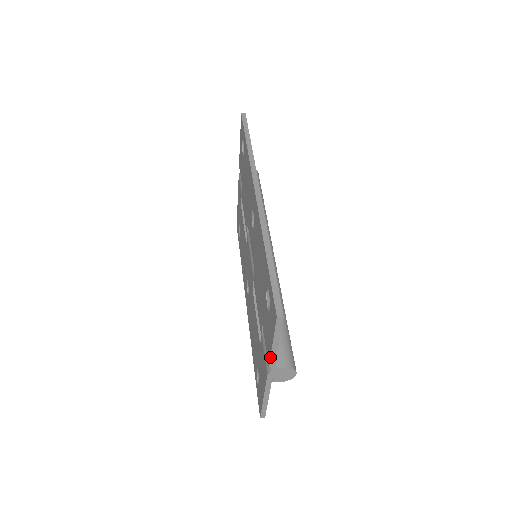
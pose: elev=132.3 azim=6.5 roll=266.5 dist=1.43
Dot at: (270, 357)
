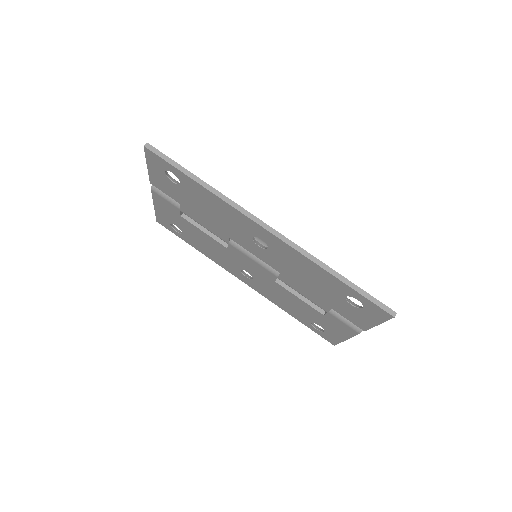
Dot at: occluded
